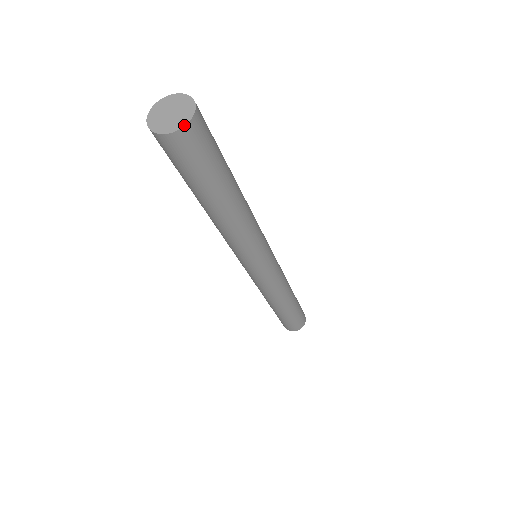
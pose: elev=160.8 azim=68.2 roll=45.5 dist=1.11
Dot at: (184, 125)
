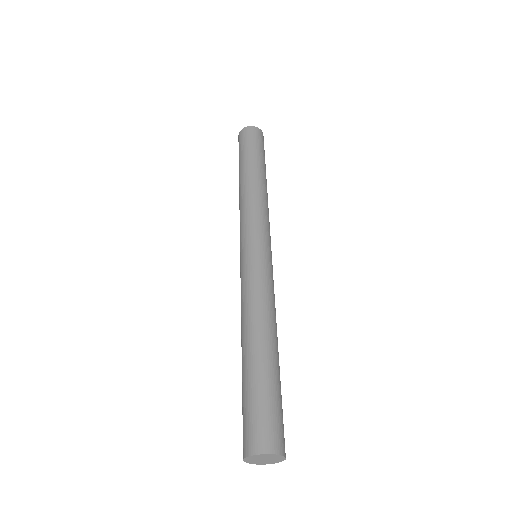
Dot at: (263, 136)
